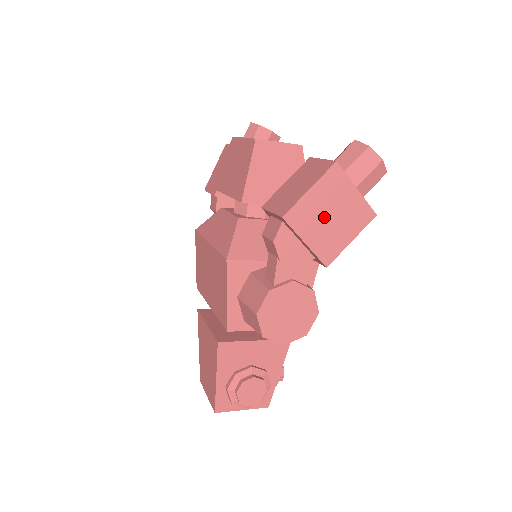
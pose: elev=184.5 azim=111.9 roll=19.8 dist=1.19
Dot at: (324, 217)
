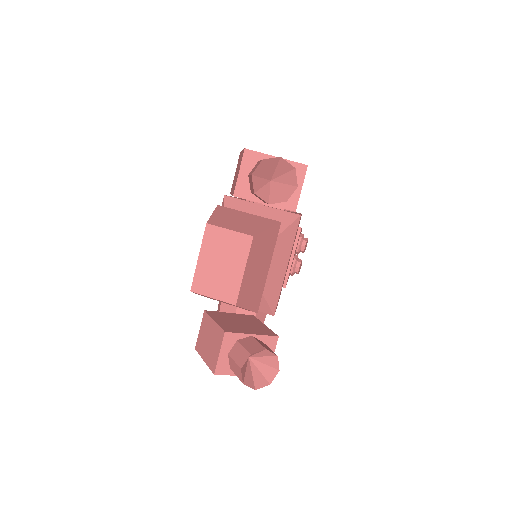
Dot at: occluded
